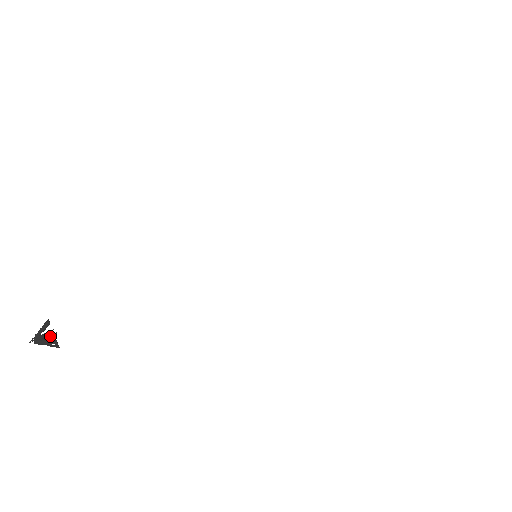
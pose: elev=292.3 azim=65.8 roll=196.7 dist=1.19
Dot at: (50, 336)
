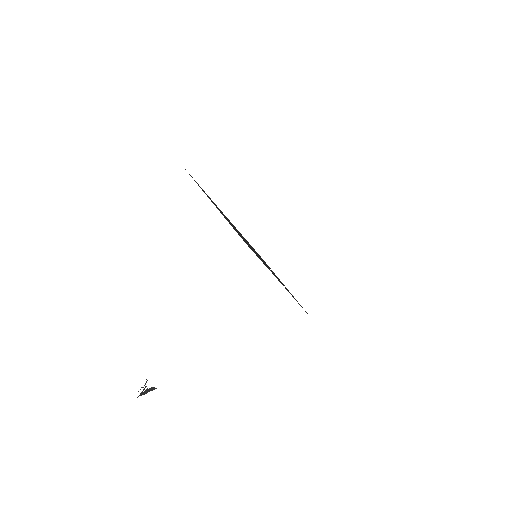
Dot at: (149, 389)
